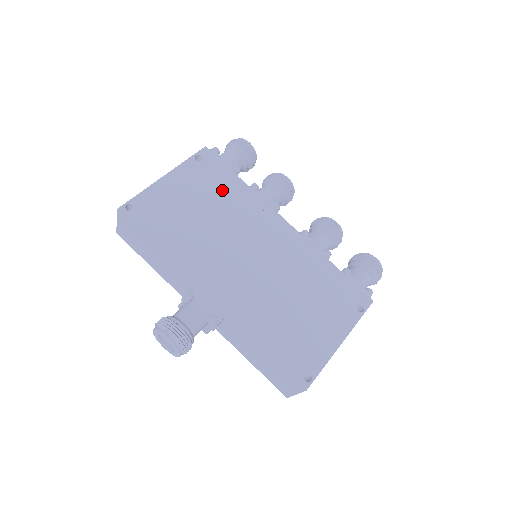
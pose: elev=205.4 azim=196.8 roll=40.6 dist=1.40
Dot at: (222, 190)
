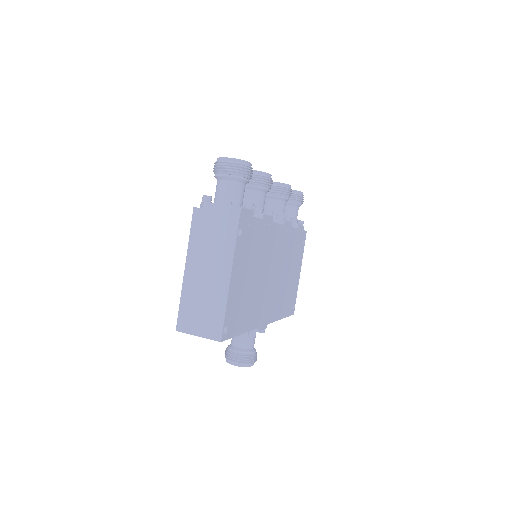
Dot at: (255, 244)
